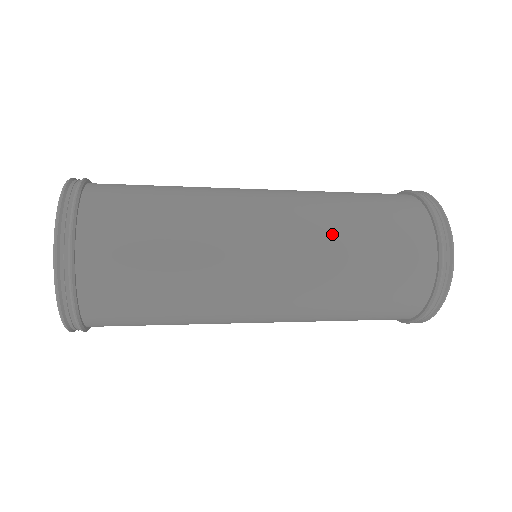
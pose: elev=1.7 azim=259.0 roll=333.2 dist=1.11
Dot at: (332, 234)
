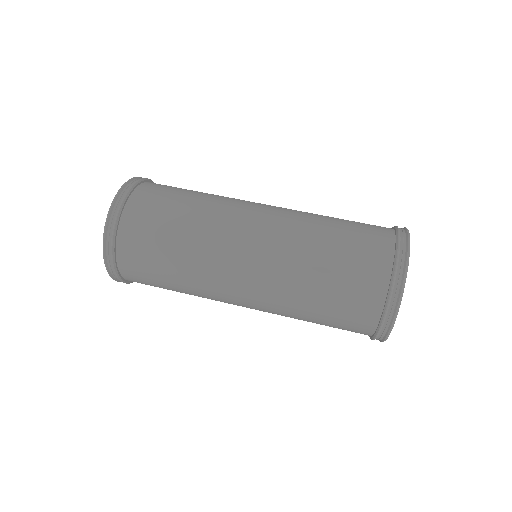
Dot at: (300, 247)
